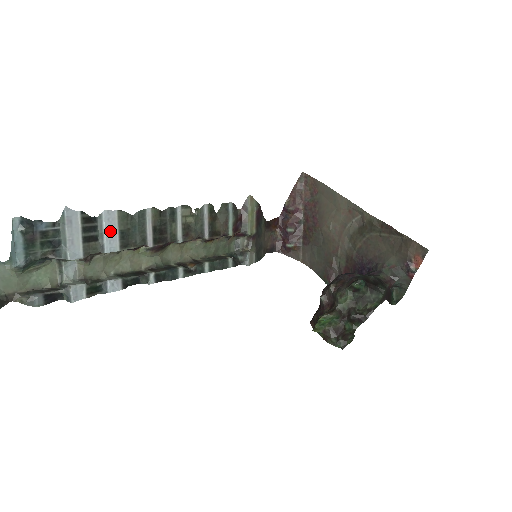
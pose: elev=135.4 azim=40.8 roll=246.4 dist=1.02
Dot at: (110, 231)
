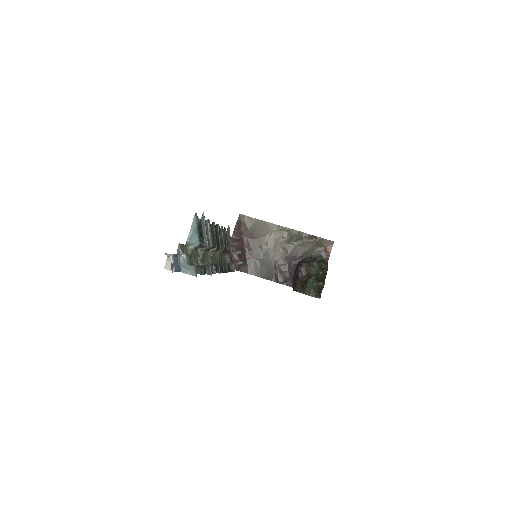
Dot at: (210, 232)
